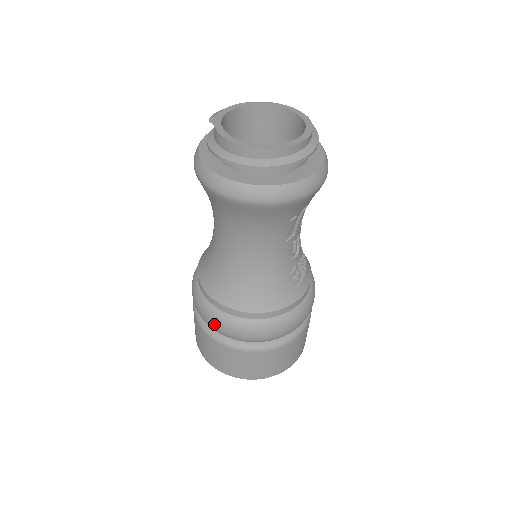
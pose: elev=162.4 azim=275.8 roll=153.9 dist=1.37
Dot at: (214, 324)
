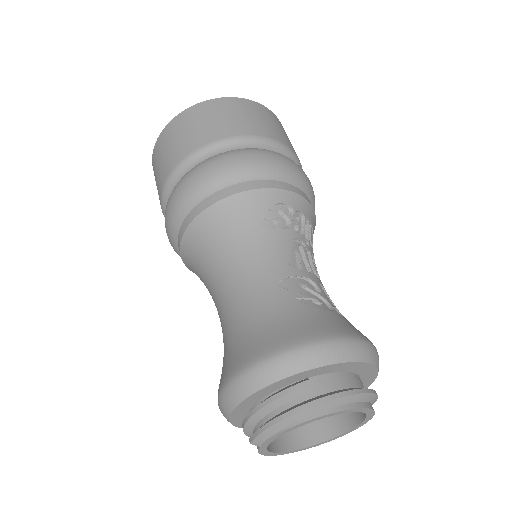
Dot at: occluded
